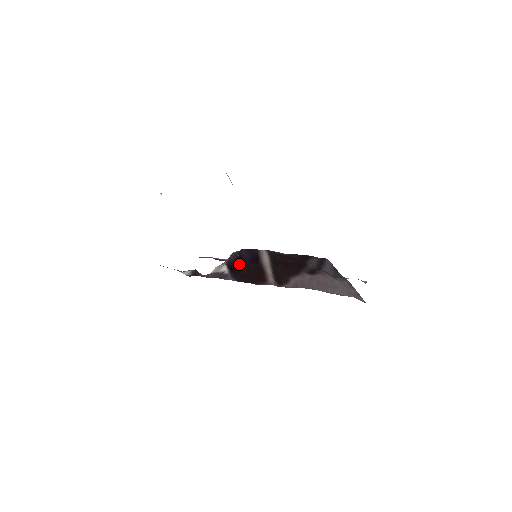
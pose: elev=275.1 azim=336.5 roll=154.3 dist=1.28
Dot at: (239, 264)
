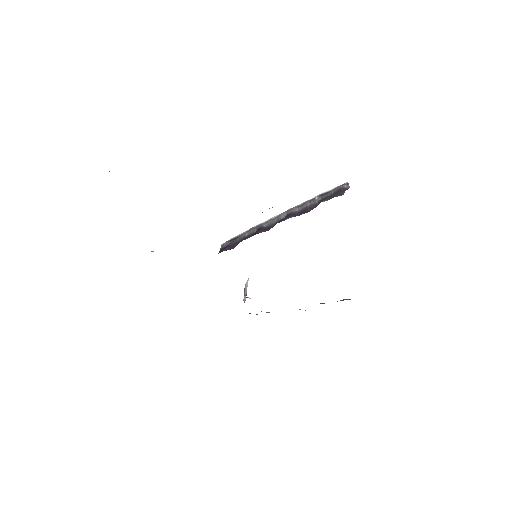
Dot at: occluded
